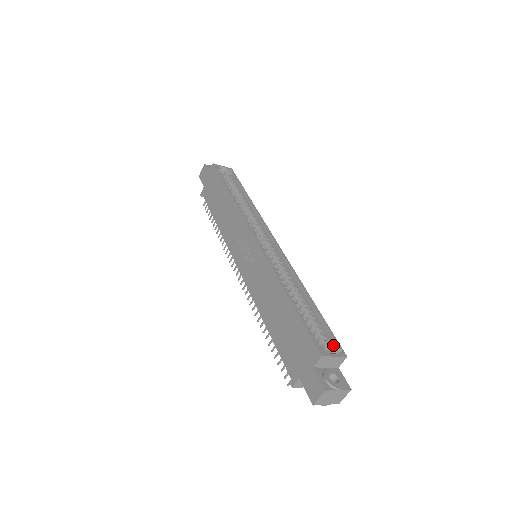
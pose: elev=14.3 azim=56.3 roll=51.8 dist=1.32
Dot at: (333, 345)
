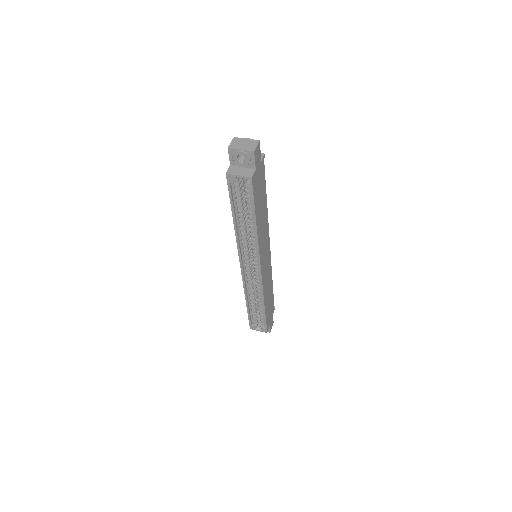
Dot at: (264, 326)
